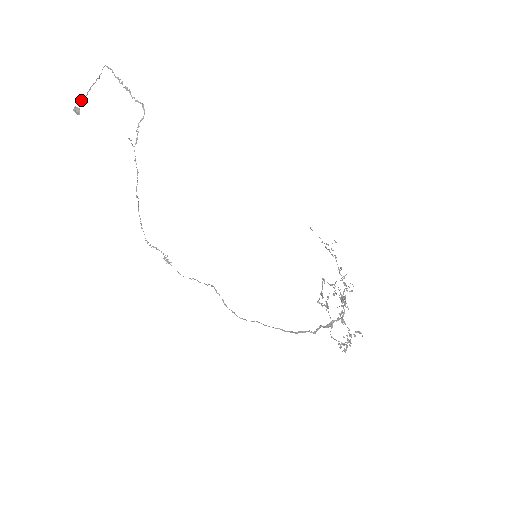
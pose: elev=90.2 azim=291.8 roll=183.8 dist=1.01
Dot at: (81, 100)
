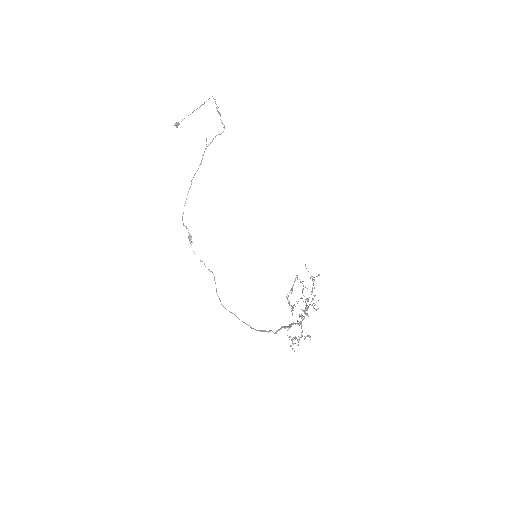
Dot at: (184, 118)
